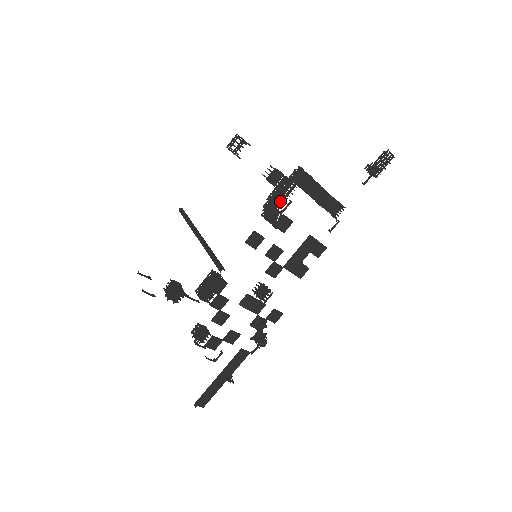
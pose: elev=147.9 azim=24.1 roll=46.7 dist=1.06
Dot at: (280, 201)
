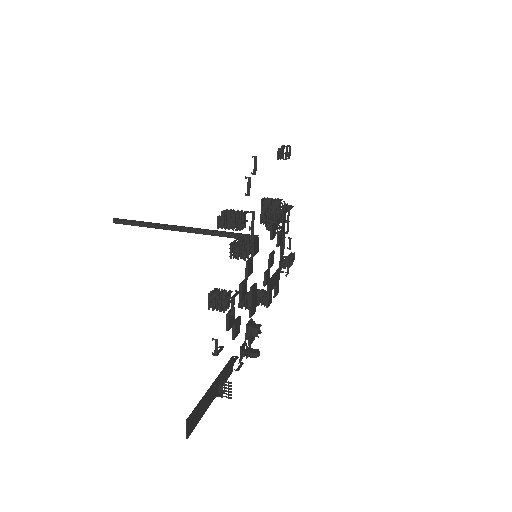
Dot at: occluded
